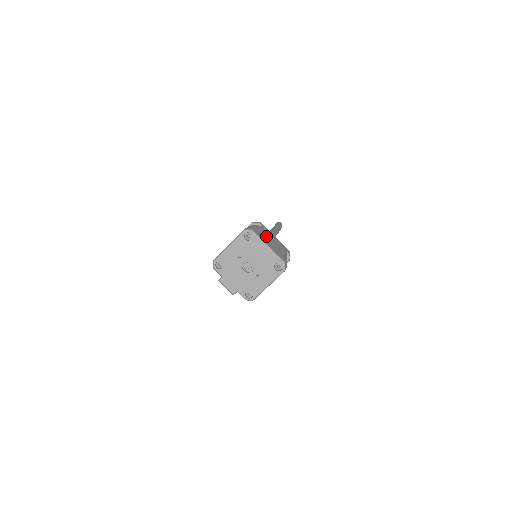
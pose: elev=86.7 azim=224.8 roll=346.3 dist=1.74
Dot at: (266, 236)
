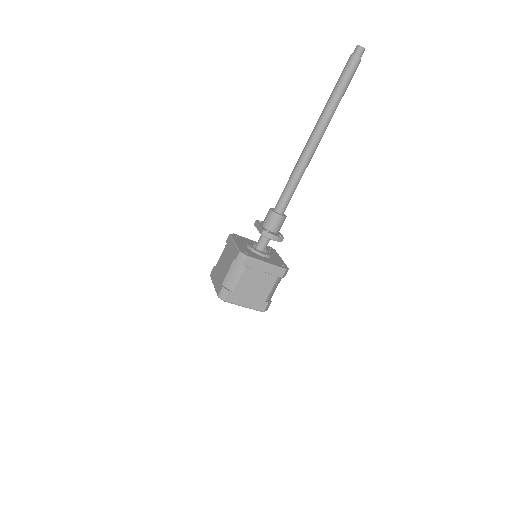
Dot at: (246, 286)
